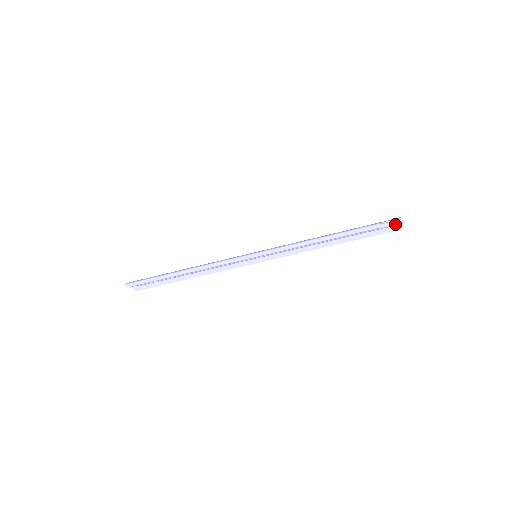
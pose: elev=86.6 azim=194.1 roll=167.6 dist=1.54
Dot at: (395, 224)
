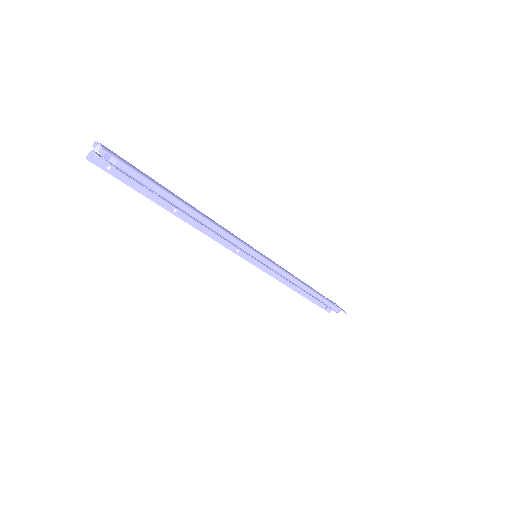
Dot at: (337, 311)
